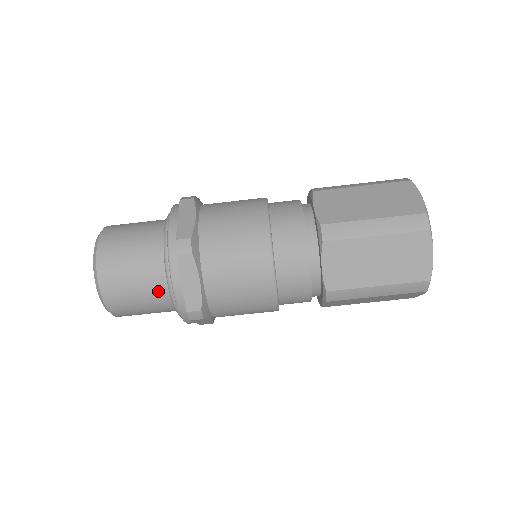
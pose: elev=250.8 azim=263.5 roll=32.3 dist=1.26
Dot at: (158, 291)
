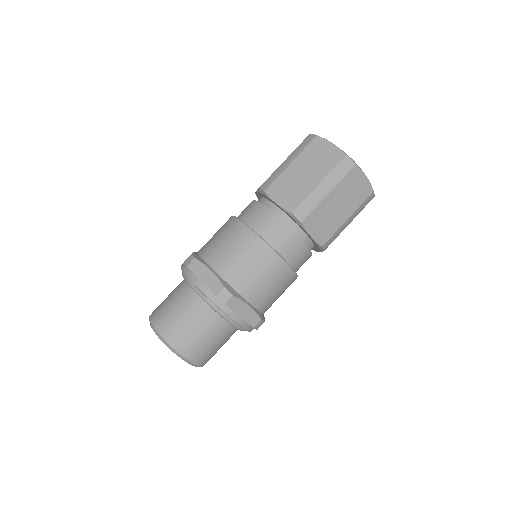
Dot at: (225, 331)
